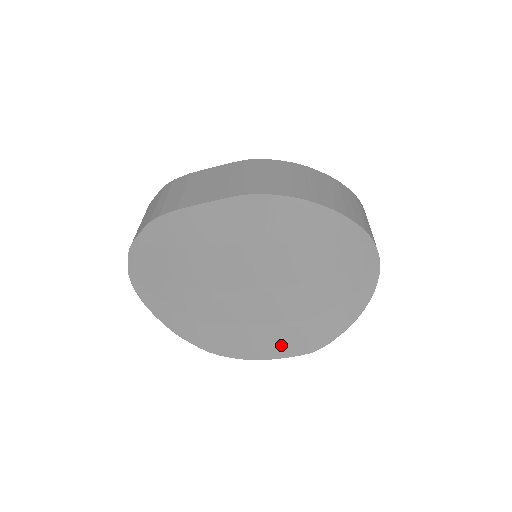
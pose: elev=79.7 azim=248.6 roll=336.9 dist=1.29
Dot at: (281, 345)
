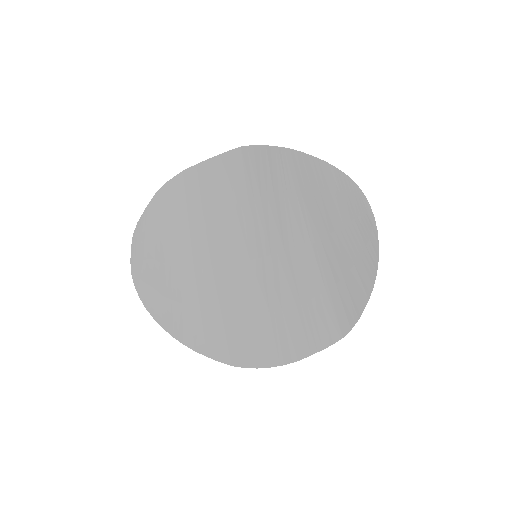
Dot at: (309, 333)
